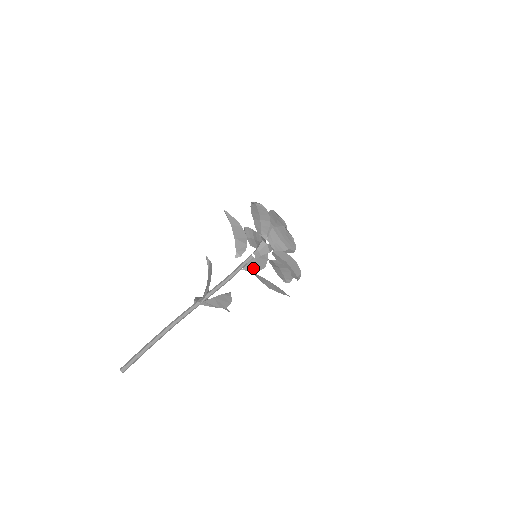
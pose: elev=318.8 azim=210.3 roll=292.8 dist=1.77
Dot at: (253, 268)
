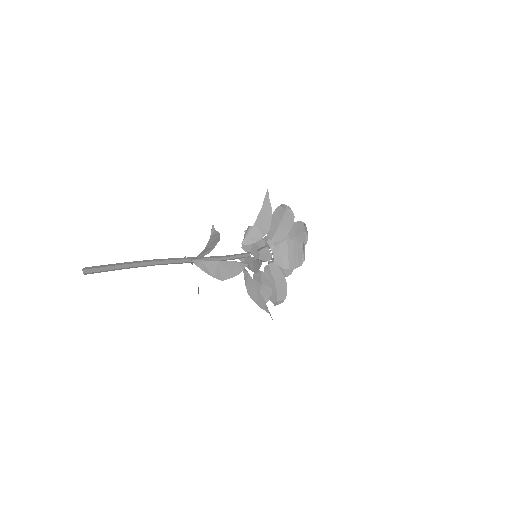
Dot at: (248, 265)
